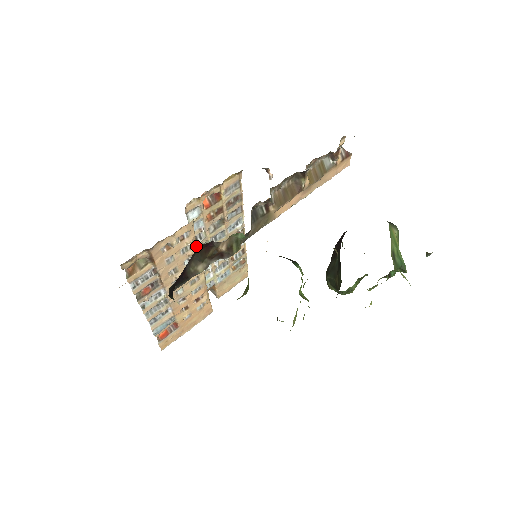
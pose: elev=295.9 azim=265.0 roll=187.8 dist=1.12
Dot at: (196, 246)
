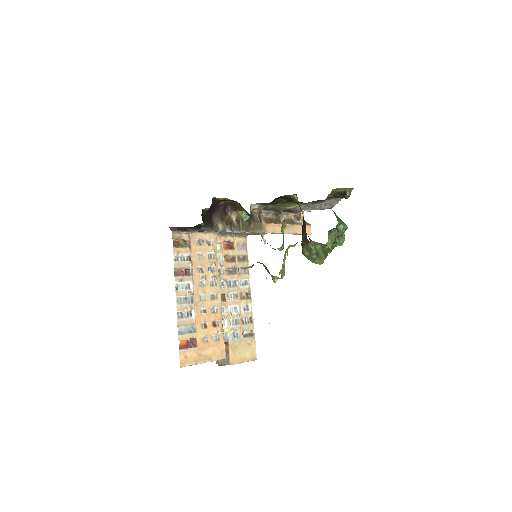
Dot at: (217, 260)
